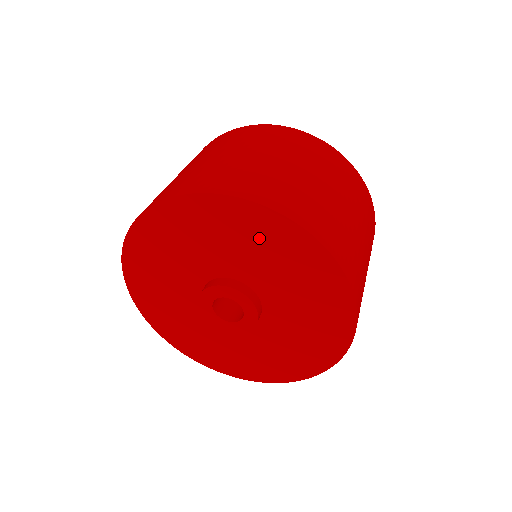
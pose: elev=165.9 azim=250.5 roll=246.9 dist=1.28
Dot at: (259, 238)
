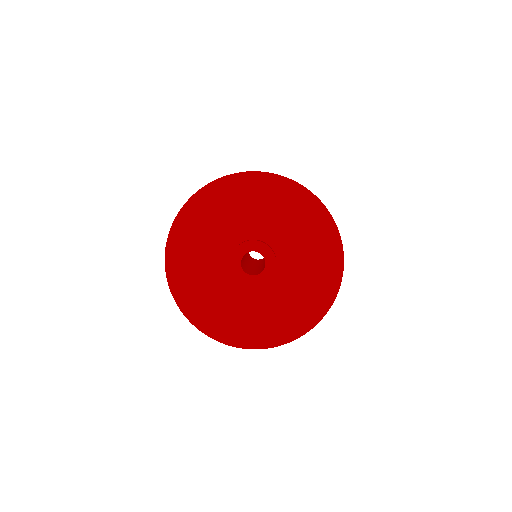
Dot at: (282, 203)
